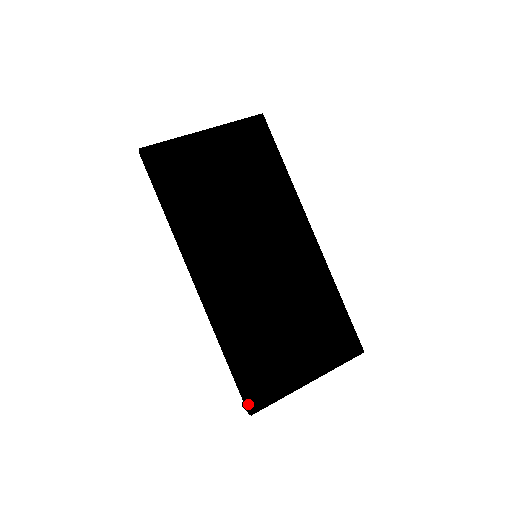
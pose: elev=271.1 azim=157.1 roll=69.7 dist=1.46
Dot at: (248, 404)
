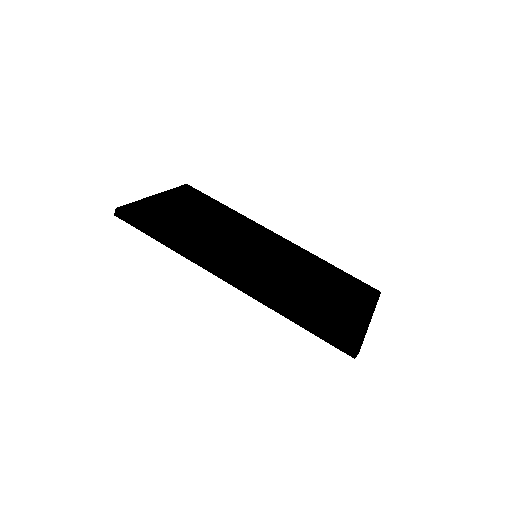
Dot at: (349, 345)
